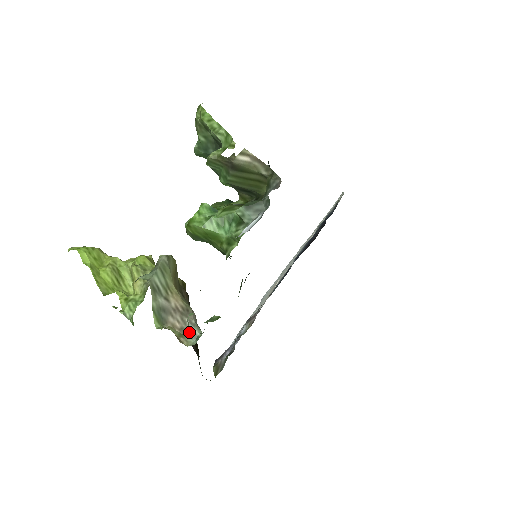
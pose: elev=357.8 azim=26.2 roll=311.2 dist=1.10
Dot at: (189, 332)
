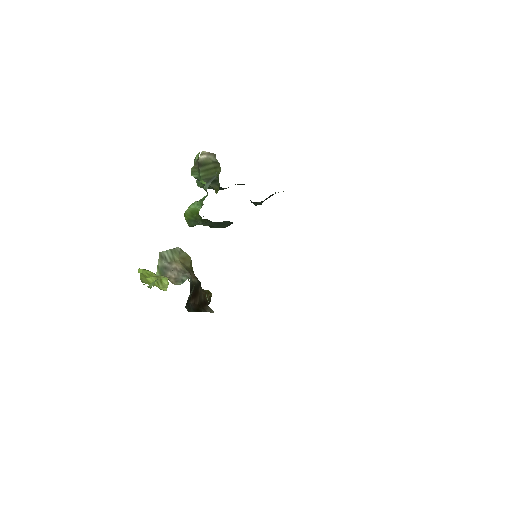
Dot at: (180, 280)
